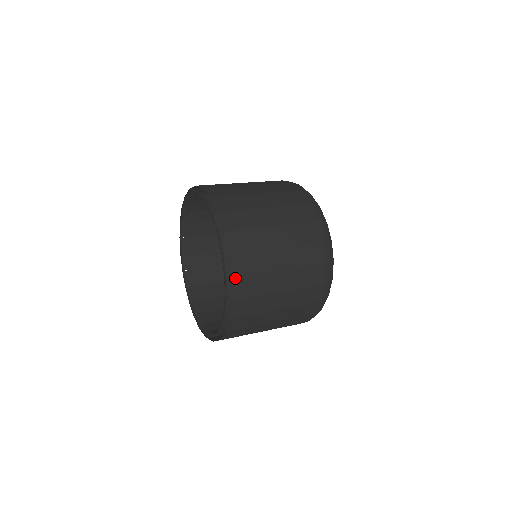
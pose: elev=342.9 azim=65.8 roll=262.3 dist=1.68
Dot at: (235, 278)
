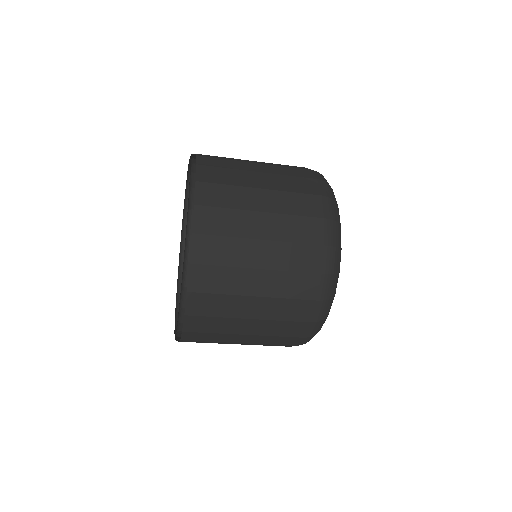
Dot at: (200, 206)
